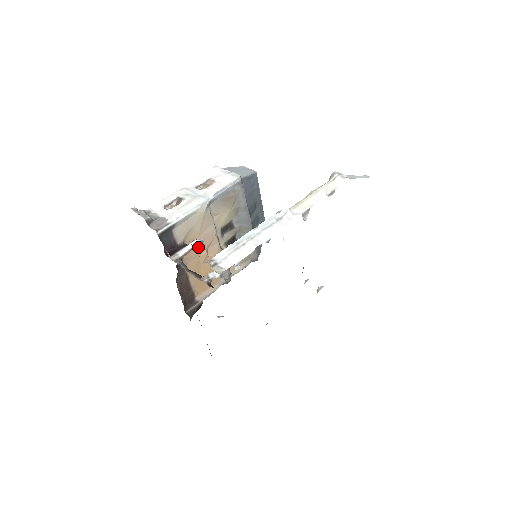
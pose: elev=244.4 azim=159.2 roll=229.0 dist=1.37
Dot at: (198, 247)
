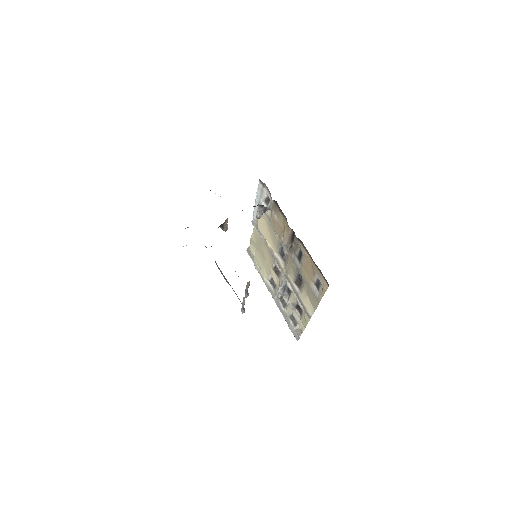
Dot at: occluded
